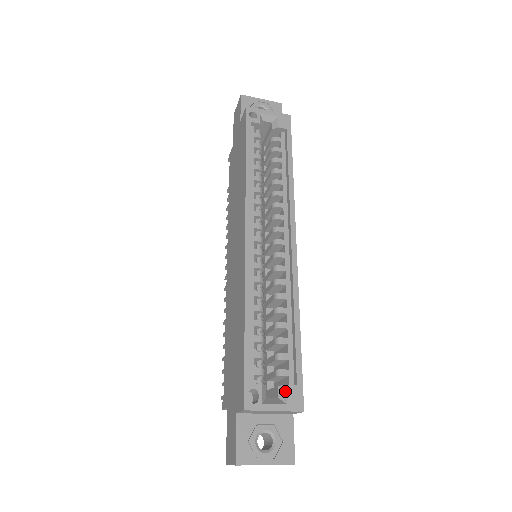
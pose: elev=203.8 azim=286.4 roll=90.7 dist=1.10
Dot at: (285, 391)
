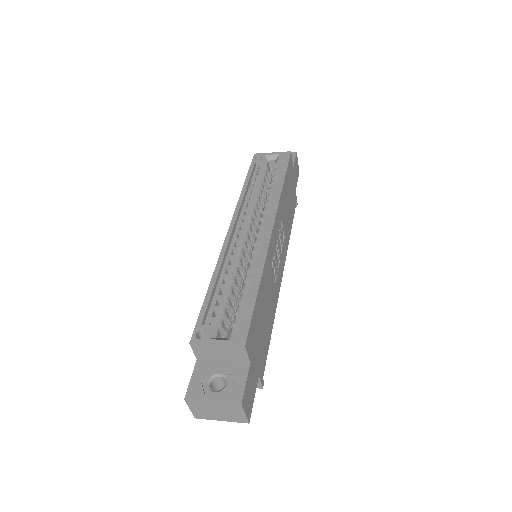
Dot at: (231, 331)
